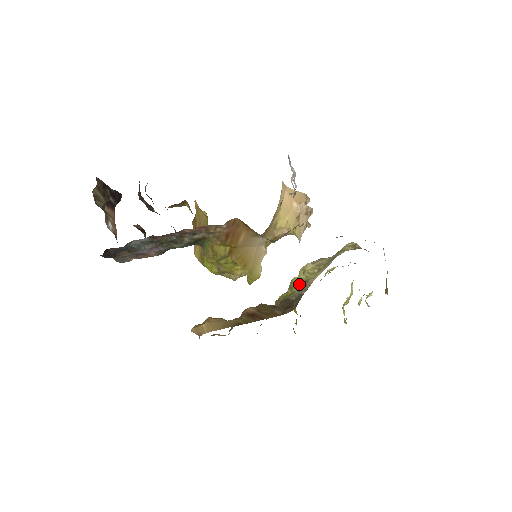
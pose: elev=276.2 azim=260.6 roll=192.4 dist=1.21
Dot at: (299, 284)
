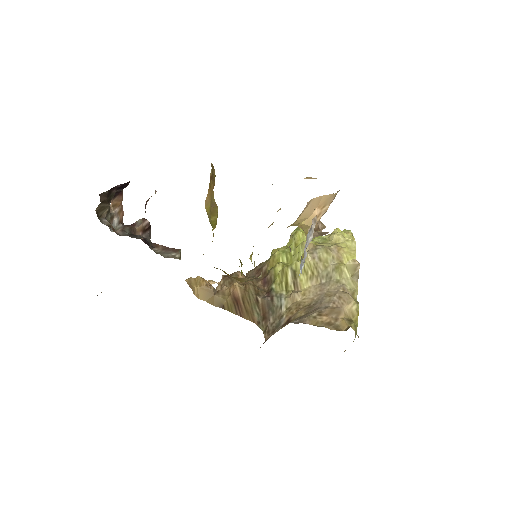
Dot at: (290, 276)
